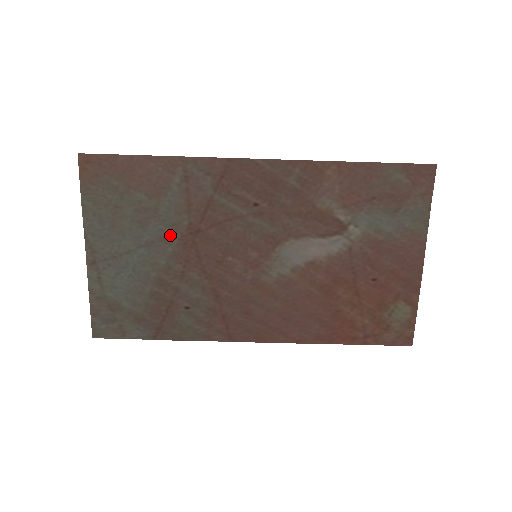
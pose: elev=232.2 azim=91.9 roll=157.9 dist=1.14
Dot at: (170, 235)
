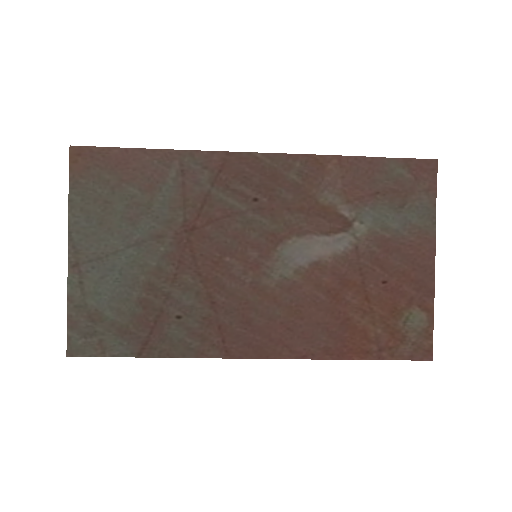
Dot at: (163, 233)
